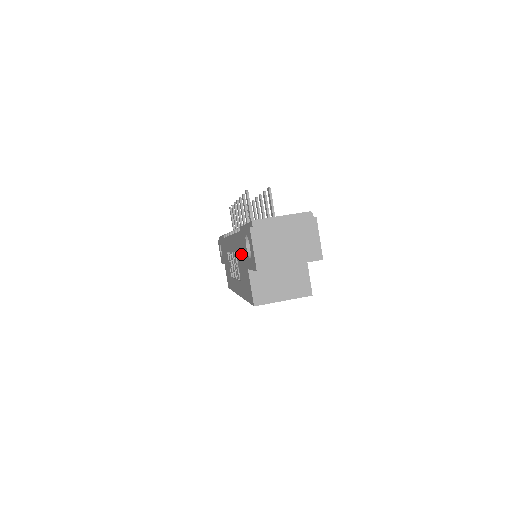
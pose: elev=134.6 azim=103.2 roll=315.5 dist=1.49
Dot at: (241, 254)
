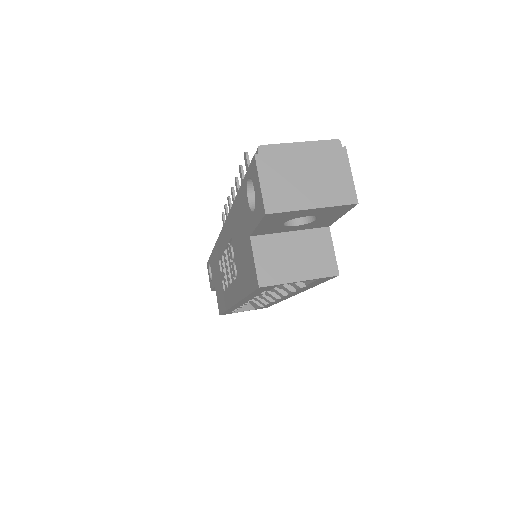
Dot at: (239, 227)
